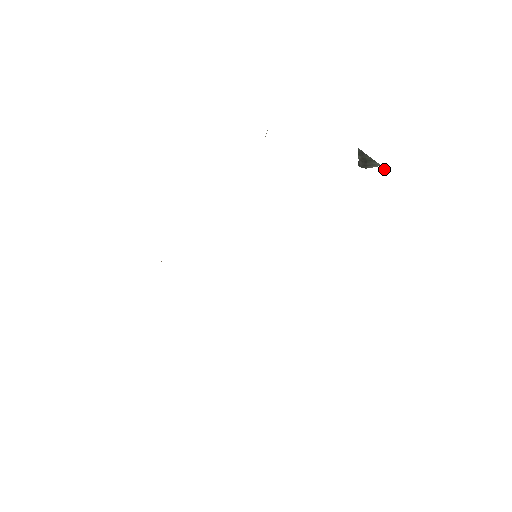
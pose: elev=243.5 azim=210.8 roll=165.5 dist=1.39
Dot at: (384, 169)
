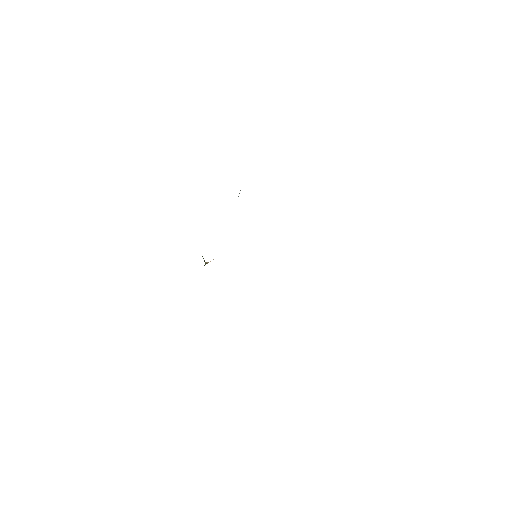
Dot at: occluded
